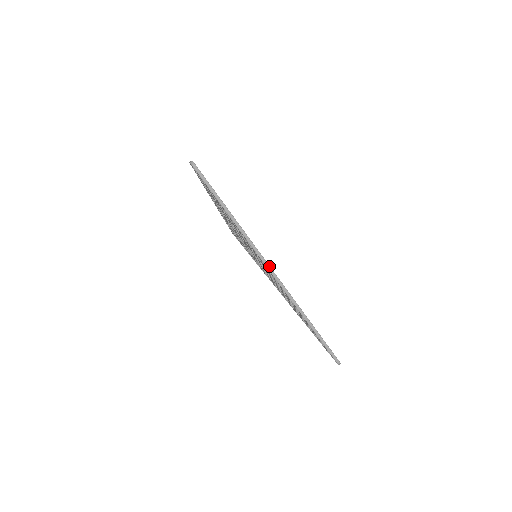
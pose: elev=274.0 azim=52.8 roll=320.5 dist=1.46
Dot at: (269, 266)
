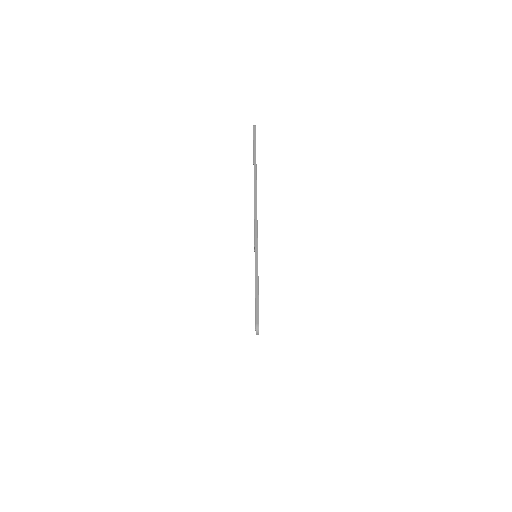
Dot at: occluded
